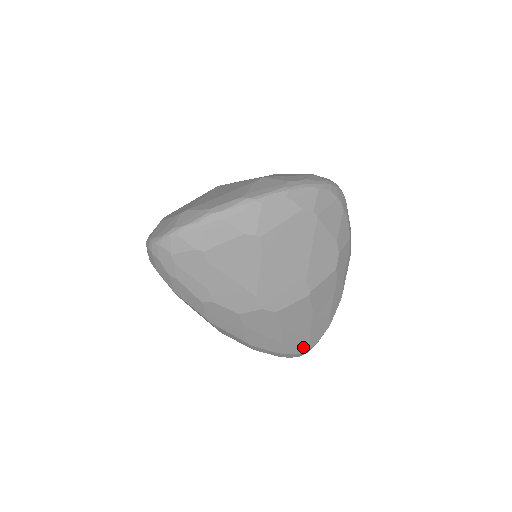
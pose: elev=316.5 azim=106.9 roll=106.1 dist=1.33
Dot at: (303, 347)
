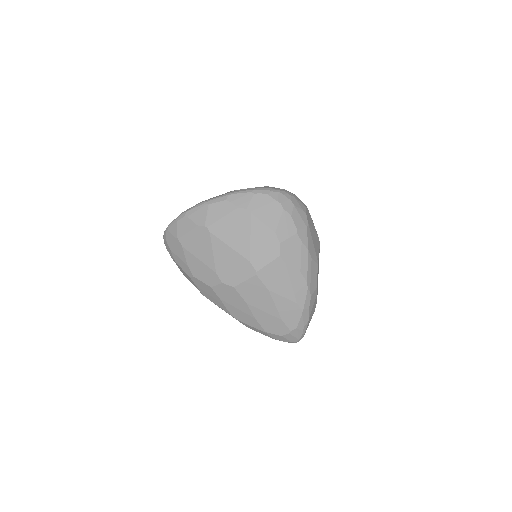
Dot at: (282, 329)
